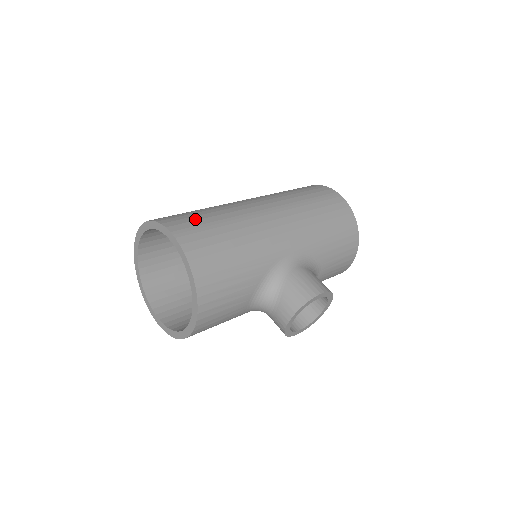
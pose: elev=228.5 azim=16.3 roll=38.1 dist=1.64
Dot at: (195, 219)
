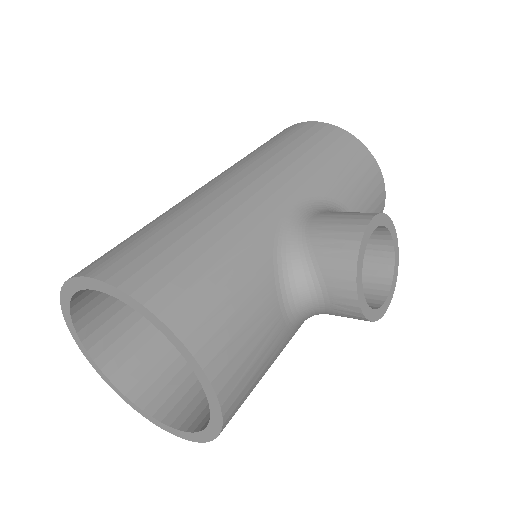
Dot at: (121, 244)
